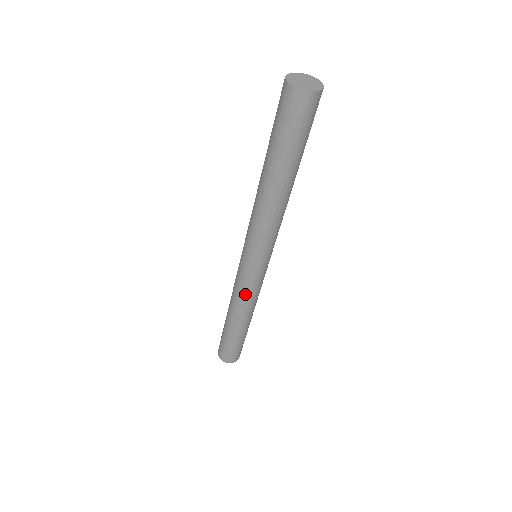
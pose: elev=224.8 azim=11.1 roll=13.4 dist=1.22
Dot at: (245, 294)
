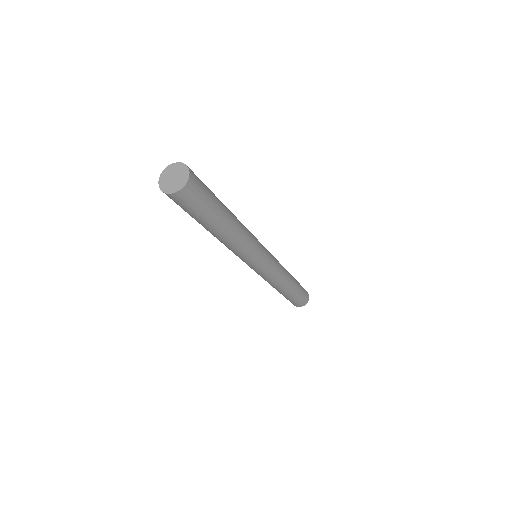
Dot at: (276, 276)
